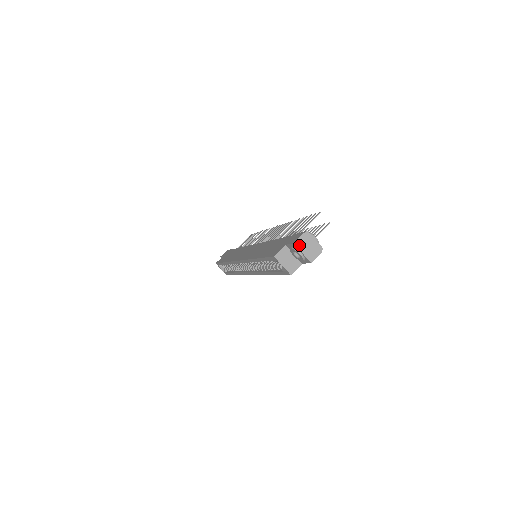
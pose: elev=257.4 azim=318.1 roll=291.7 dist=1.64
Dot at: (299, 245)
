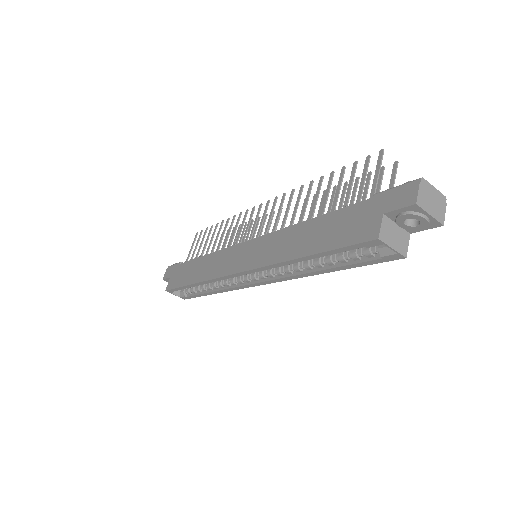
Dot at: (422, 204)
